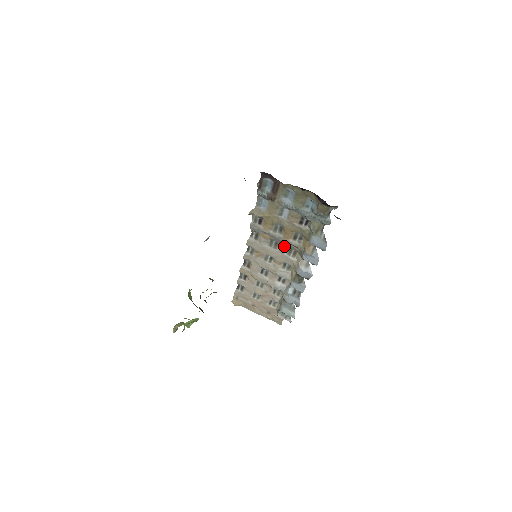
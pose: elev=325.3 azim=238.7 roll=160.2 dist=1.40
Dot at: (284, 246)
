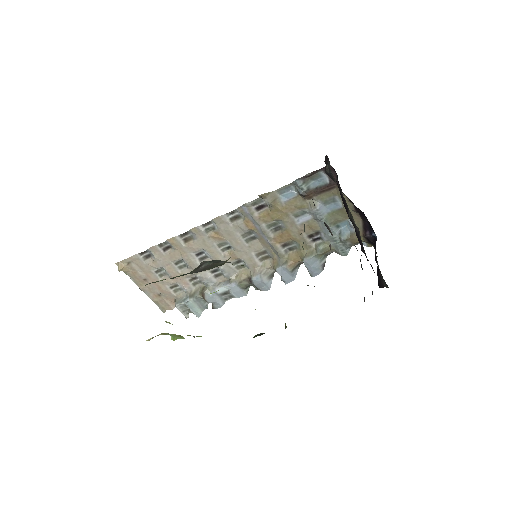
Dot at: (260, 245)
